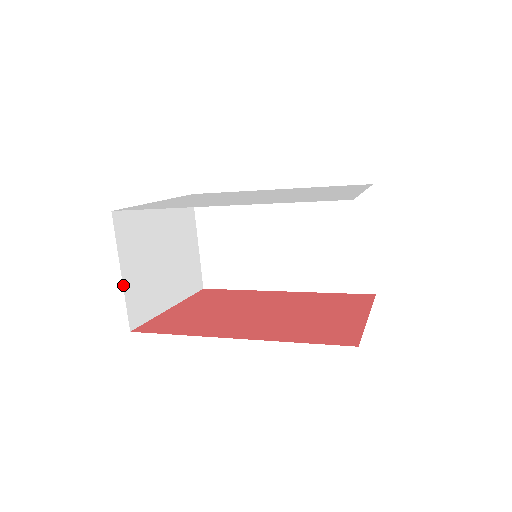
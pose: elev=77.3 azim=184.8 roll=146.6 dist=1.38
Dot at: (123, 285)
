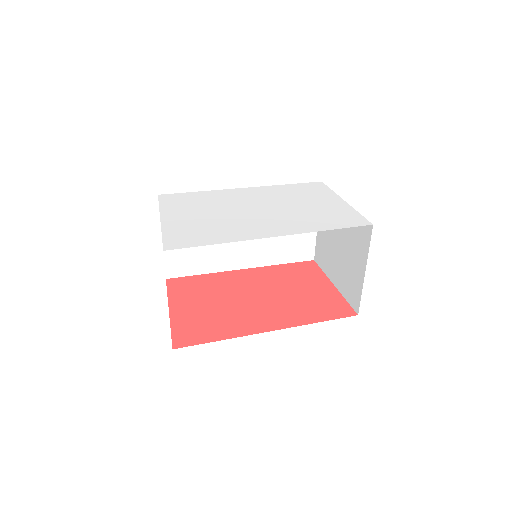
Dot at: occluded
